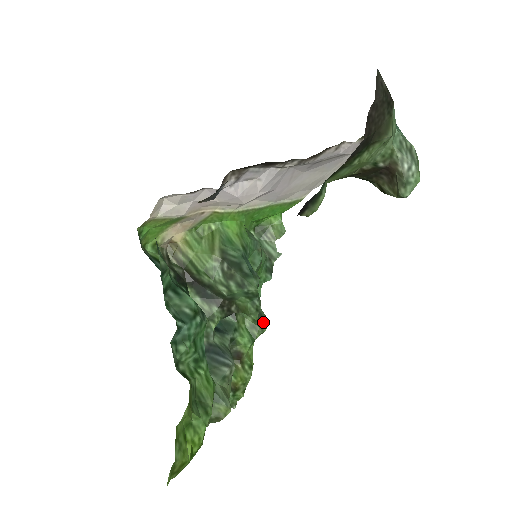
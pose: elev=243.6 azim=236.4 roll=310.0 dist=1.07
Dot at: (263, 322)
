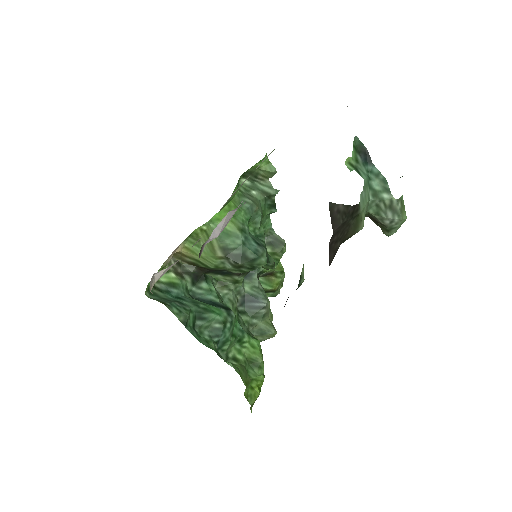
Dot at: (281, 246)
